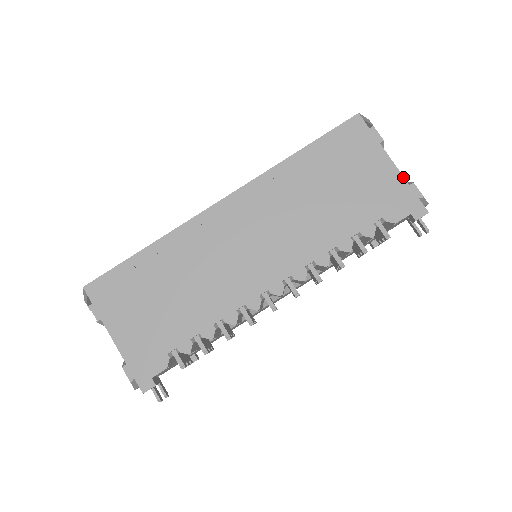
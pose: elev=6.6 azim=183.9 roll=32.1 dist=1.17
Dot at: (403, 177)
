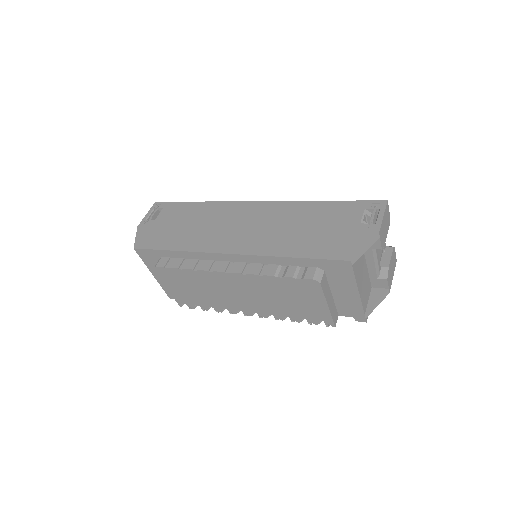
Dot at: (361, 303)
